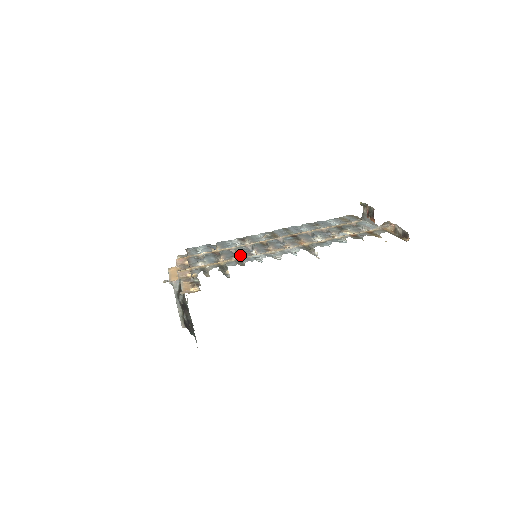
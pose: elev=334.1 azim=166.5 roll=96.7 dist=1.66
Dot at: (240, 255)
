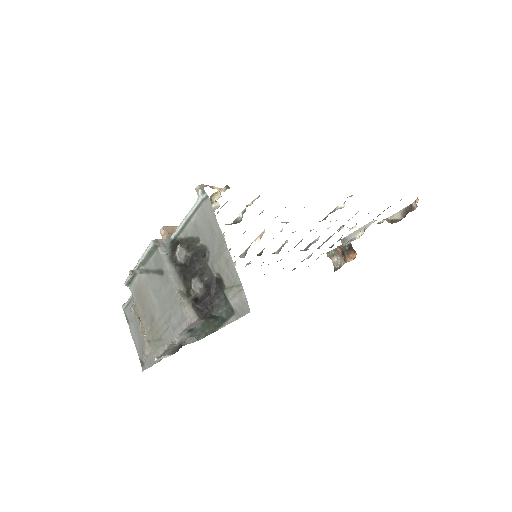
Dot at: occluded
